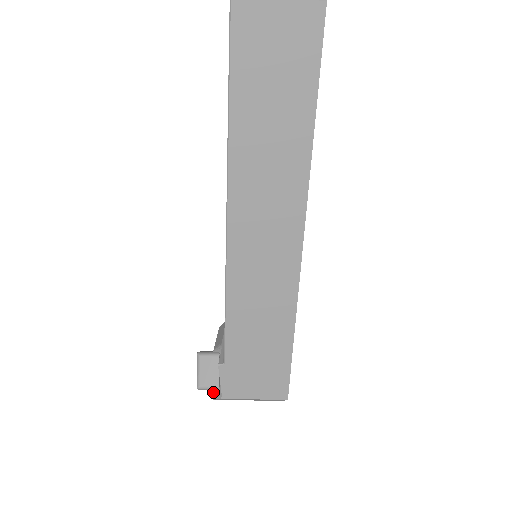
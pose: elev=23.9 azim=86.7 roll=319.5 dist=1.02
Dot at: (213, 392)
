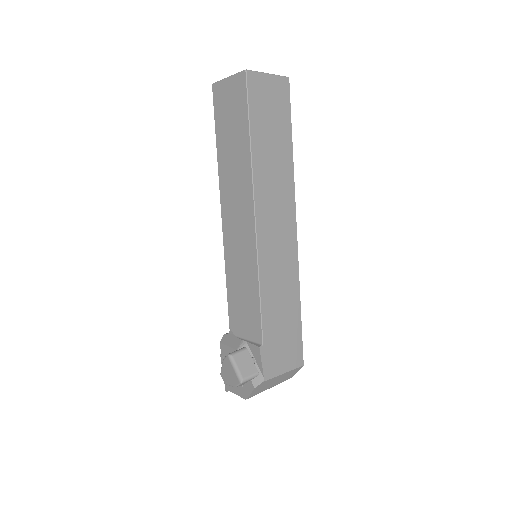
Dot at: (252, 382)
